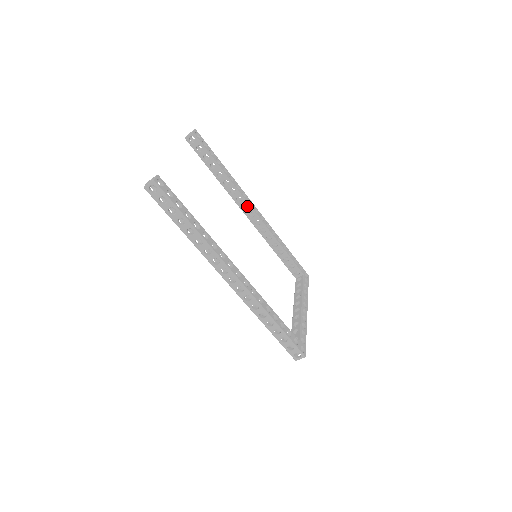
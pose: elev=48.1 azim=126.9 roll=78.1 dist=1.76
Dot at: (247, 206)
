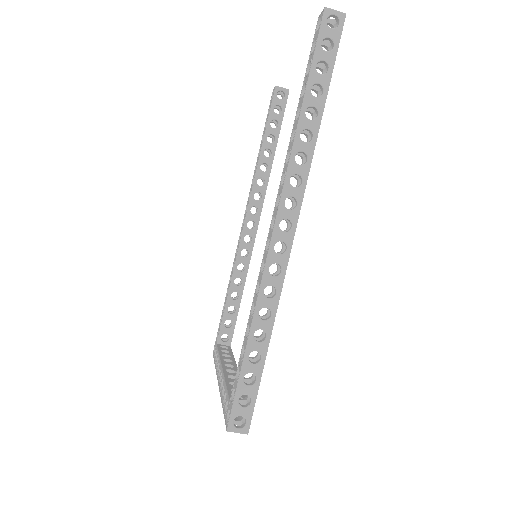
Dot at: occluded
